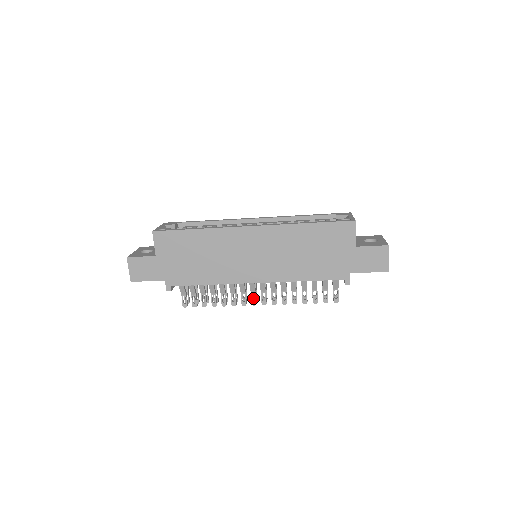
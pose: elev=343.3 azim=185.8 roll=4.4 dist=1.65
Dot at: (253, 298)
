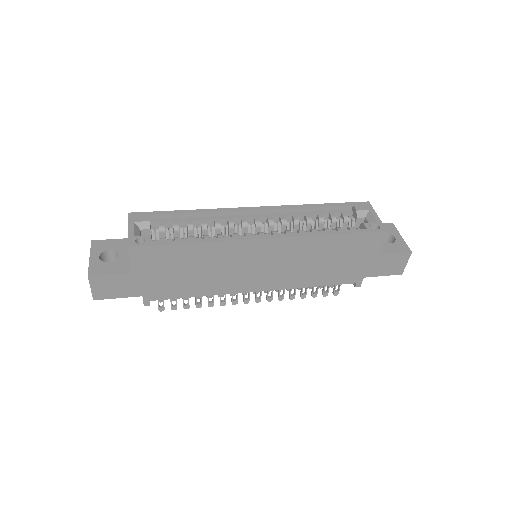
Dot at: occluded
